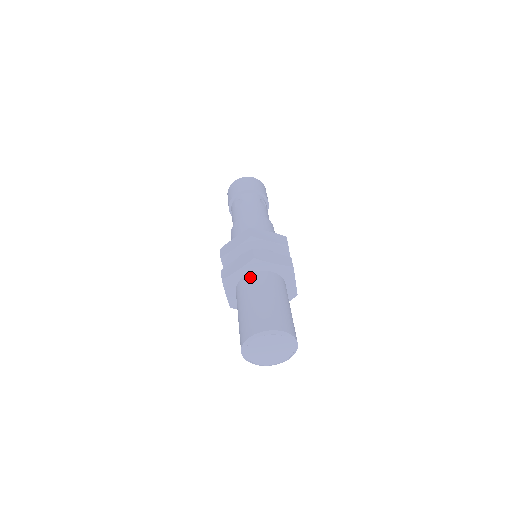
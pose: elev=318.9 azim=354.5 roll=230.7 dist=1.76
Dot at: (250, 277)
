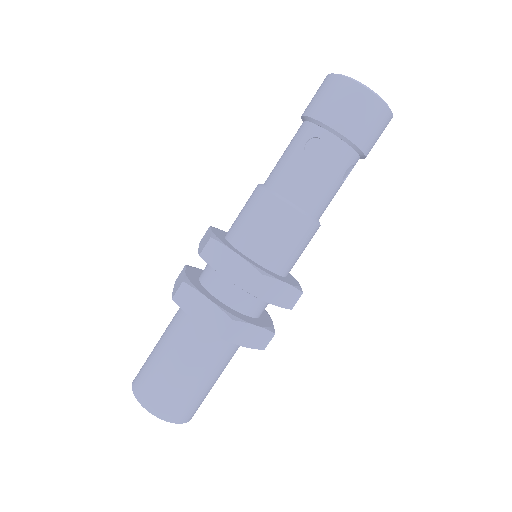
Dot at: (204, 331)
